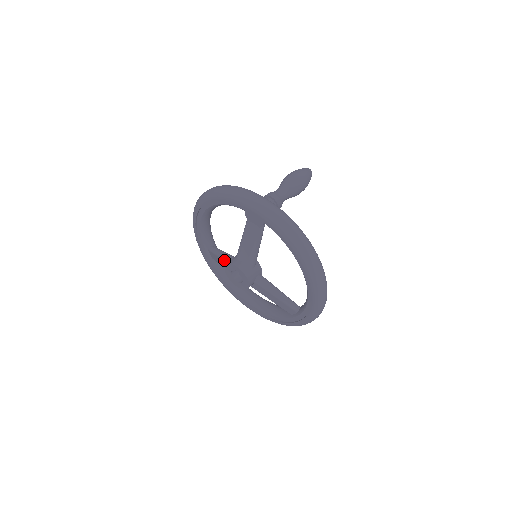
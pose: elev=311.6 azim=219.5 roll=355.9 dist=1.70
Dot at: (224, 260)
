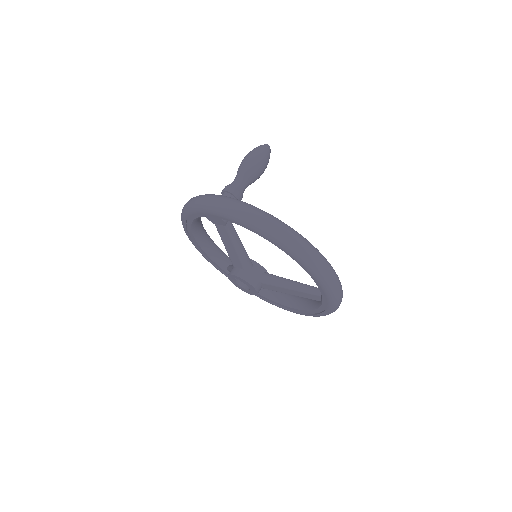
Dot at: occluded
